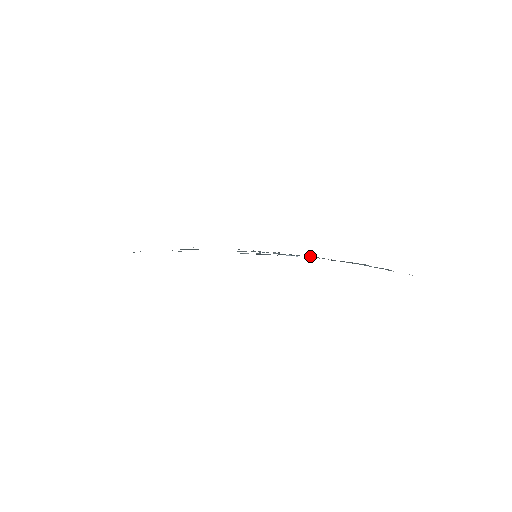
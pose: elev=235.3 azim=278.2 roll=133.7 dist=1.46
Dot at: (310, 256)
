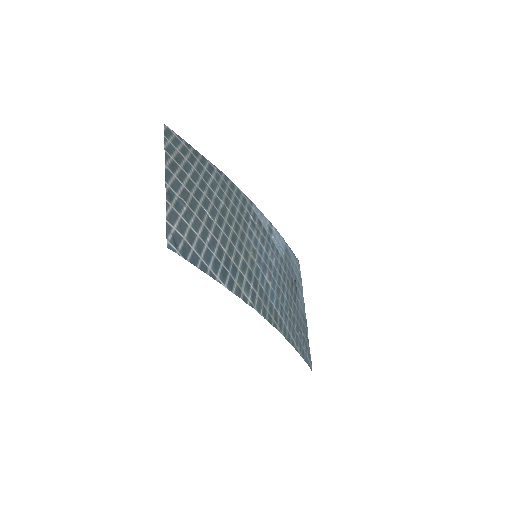
Dot at: (284, 323)
